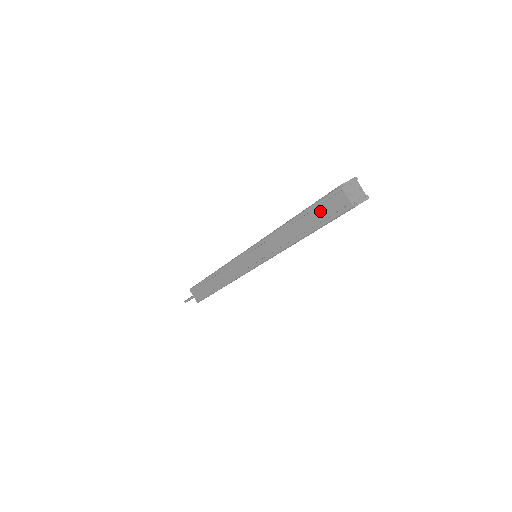
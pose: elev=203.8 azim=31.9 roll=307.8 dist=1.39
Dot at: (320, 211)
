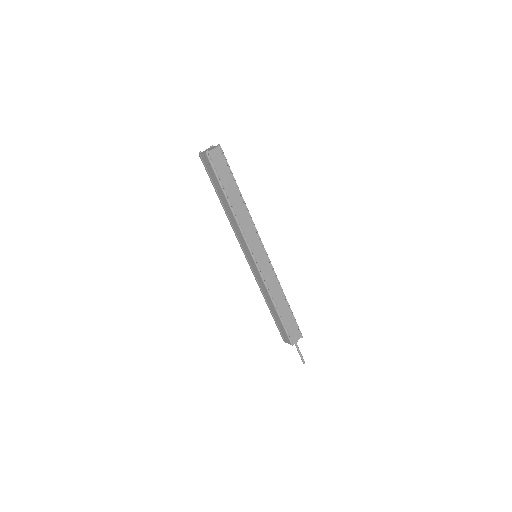
Dot at: (212, 178)
